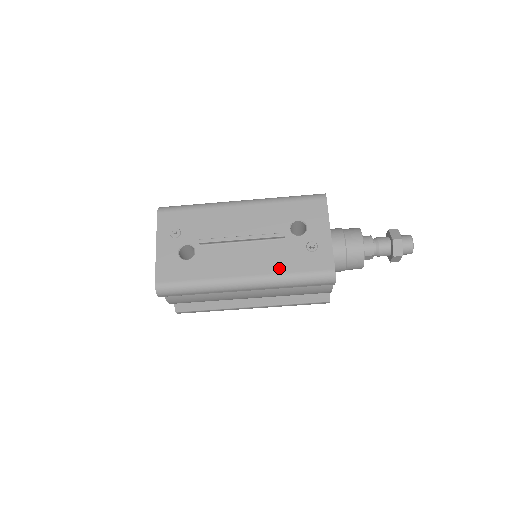
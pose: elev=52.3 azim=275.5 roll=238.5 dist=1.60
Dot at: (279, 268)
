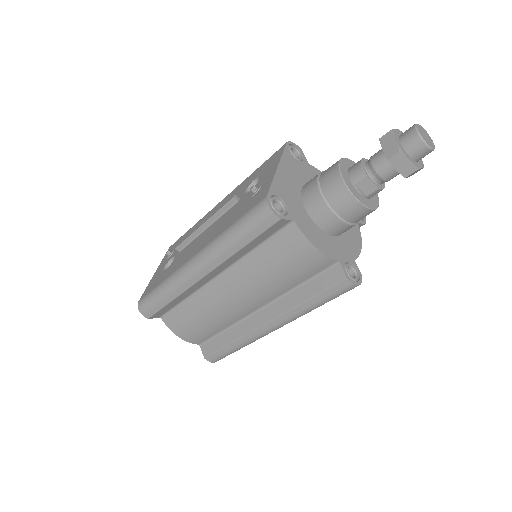
Dot at: (221, 230)
